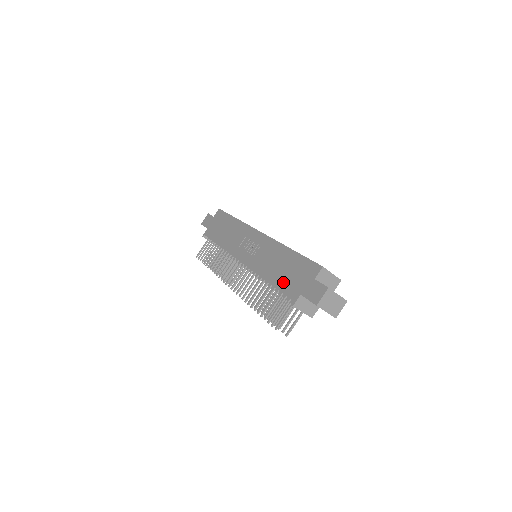
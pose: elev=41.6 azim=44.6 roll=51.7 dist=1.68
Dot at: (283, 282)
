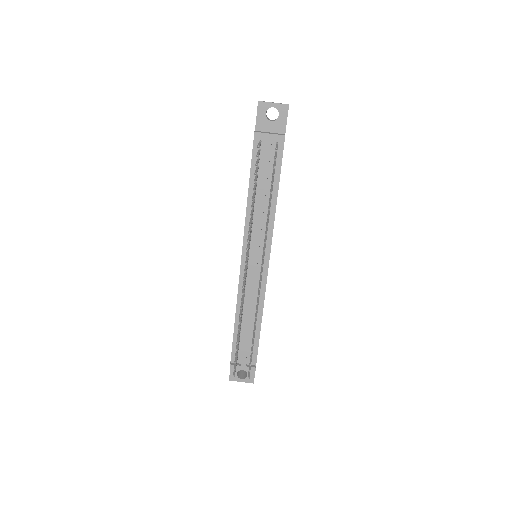
Dot at: occluded
